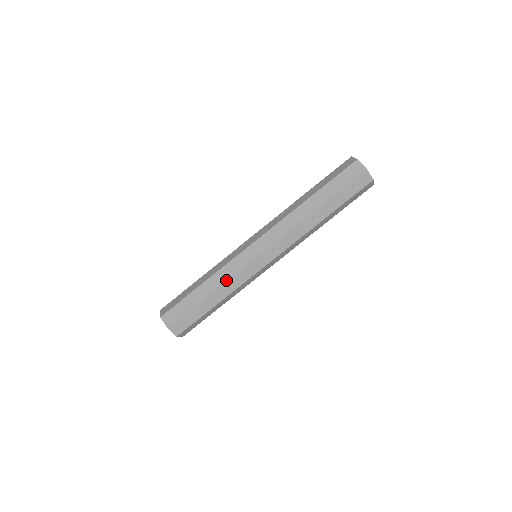
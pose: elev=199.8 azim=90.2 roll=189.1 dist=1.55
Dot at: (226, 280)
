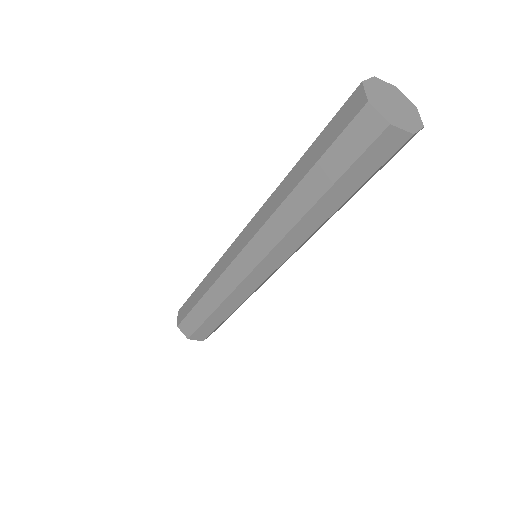
Dot at: (224, 299)
